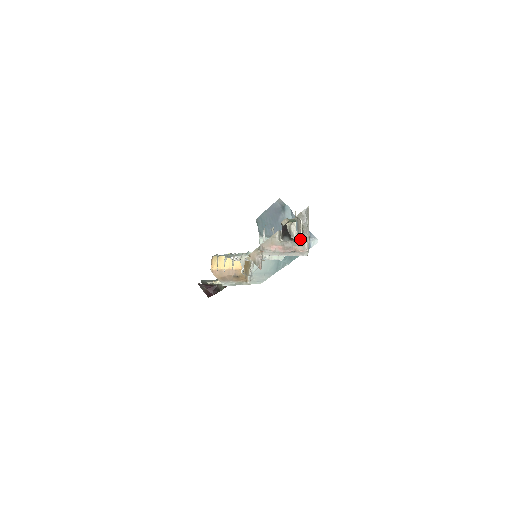
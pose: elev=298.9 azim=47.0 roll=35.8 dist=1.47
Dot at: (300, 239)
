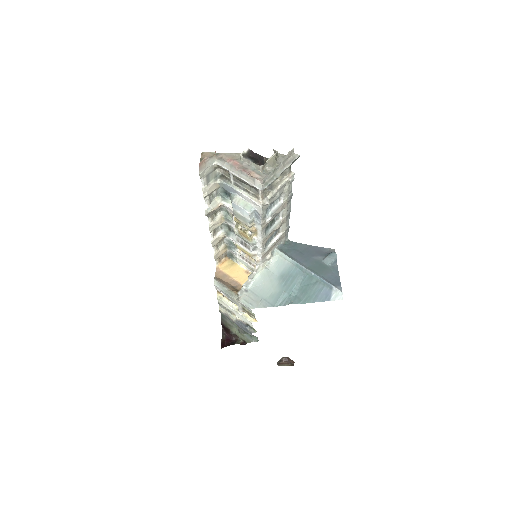
Dot at: (262, 165)
